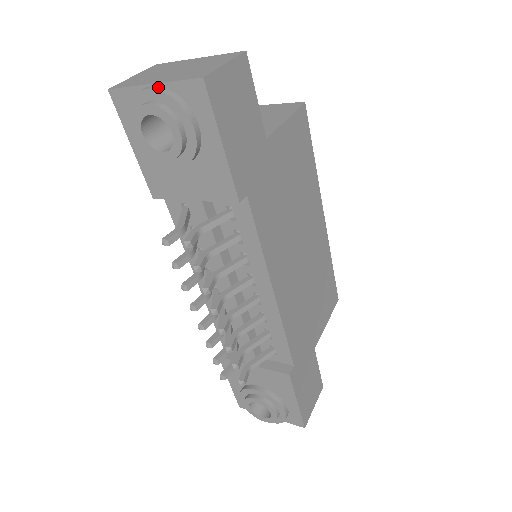
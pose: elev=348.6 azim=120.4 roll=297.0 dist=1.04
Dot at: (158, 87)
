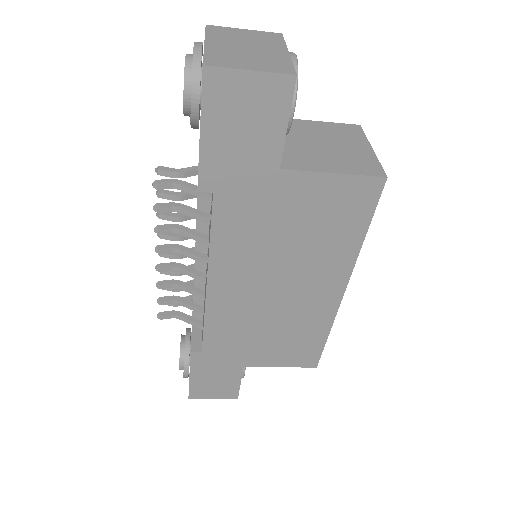
Dot at: (200, 48)
